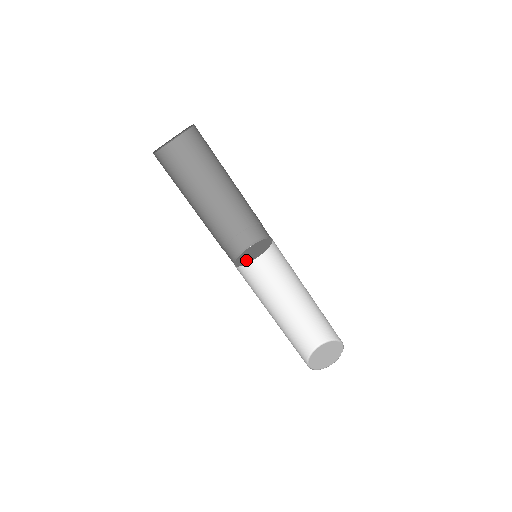
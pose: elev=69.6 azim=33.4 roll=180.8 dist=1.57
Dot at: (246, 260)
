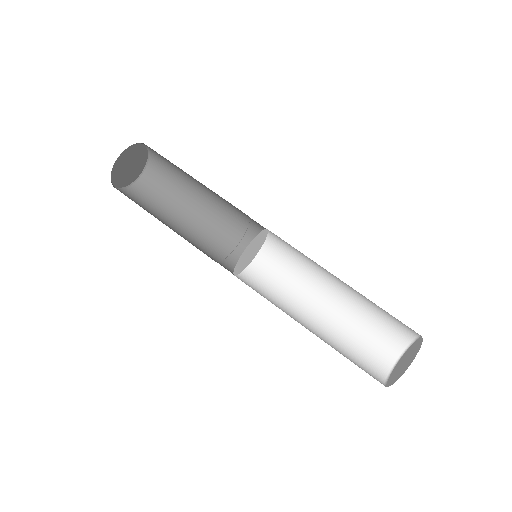
Dot at: (252, 244)
